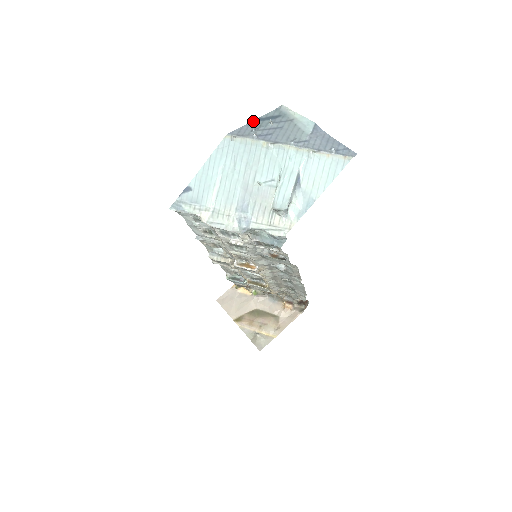
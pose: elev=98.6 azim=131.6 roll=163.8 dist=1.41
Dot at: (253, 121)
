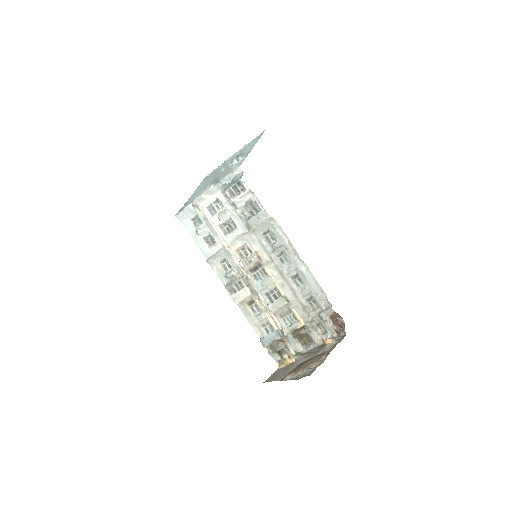
Dot at: occluded
